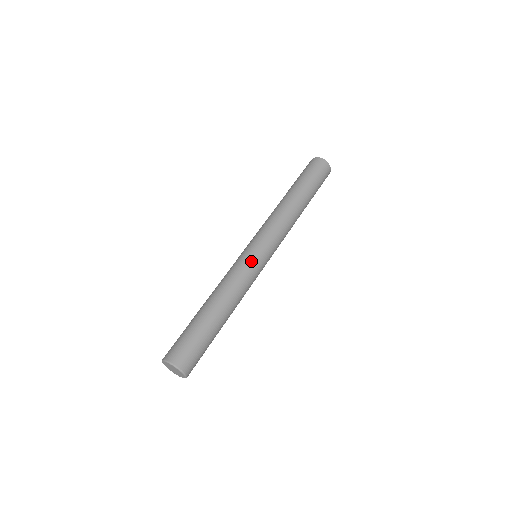
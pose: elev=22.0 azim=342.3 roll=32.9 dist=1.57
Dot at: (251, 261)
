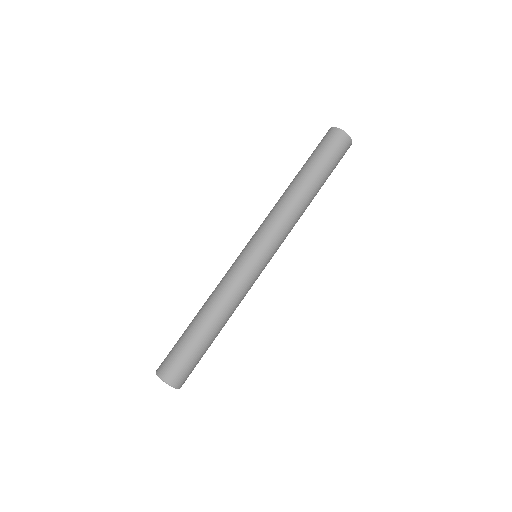
Dot at: (241, 263)
